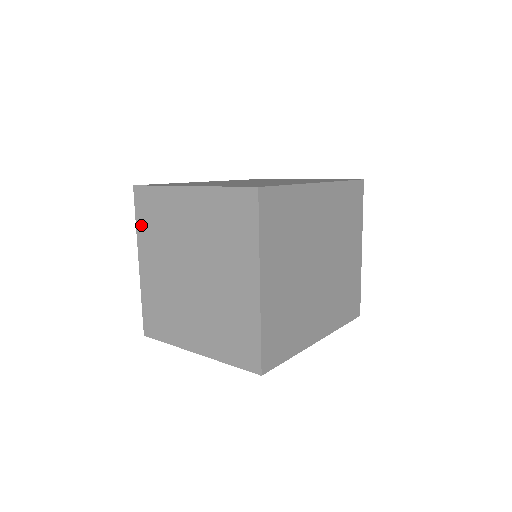
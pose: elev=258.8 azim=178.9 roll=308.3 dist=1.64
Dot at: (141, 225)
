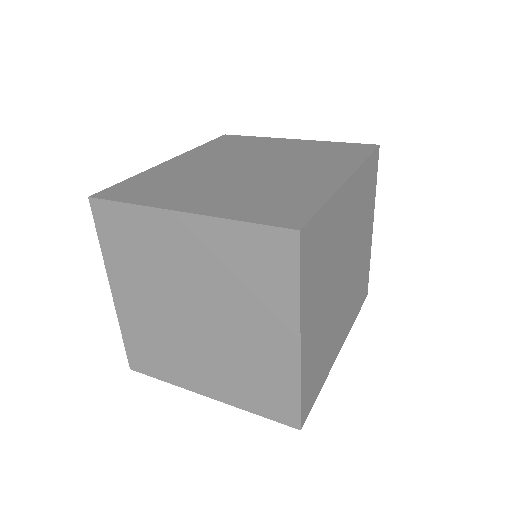
Dot at: (109, 249)
